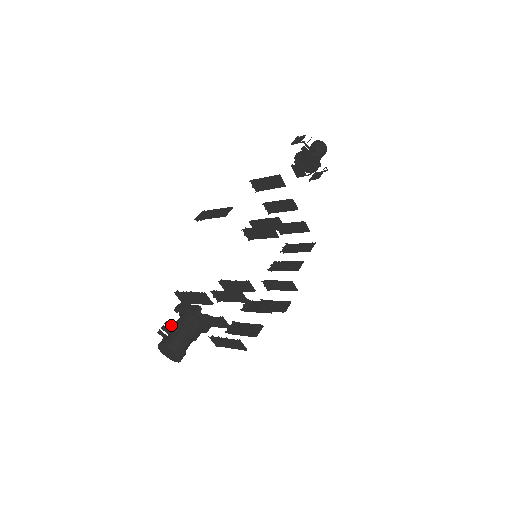
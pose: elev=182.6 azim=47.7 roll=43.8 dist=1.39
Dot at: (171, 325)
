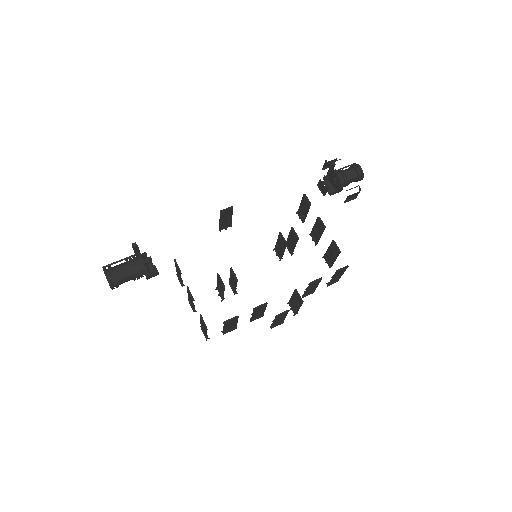
Dot at: occluded
